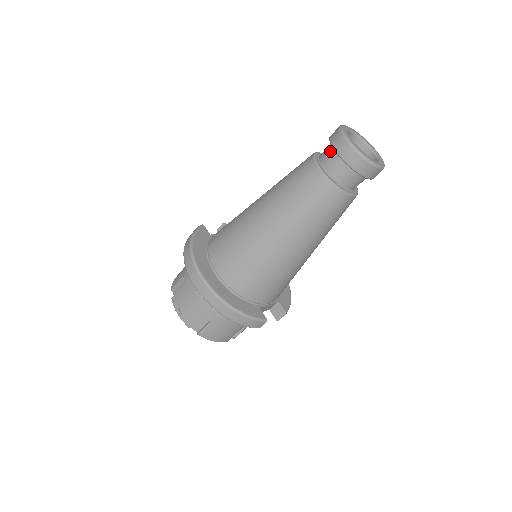
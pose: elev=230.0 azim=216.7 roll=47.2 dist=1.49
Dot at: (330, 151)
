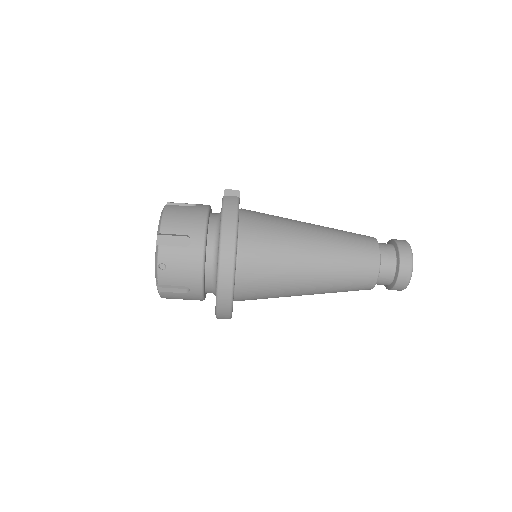
Dot at: (393, 260)
